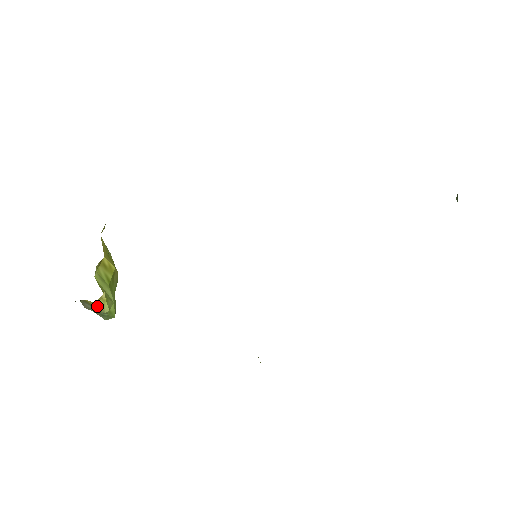
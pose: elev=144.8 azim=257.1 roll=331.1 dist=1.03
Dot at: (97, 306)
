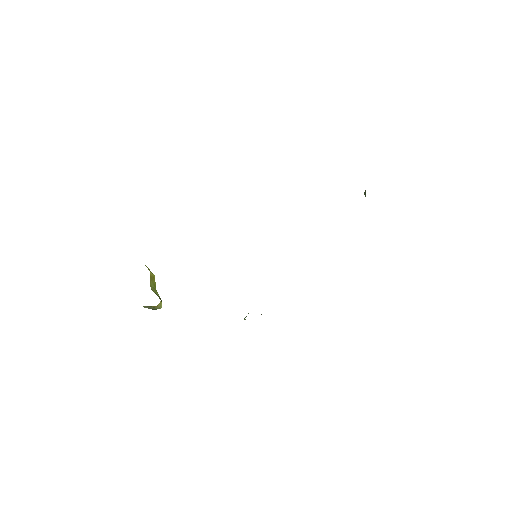
Dot at: (157, 307)
